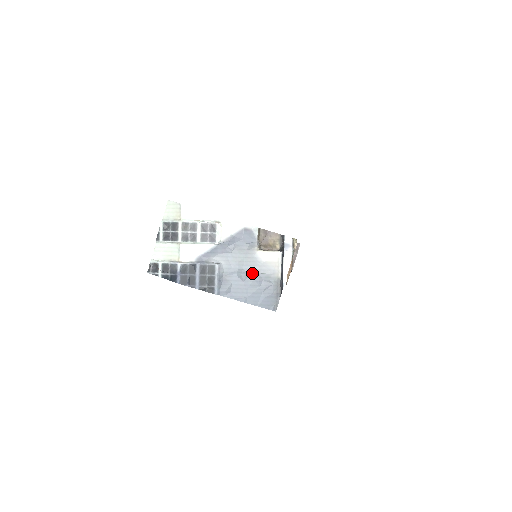
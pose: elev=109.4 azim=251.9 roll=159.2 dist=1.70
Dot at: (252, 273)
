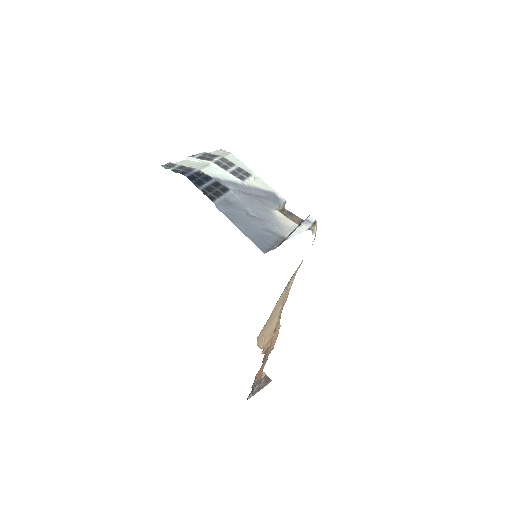
Dot at: (260, 217)
